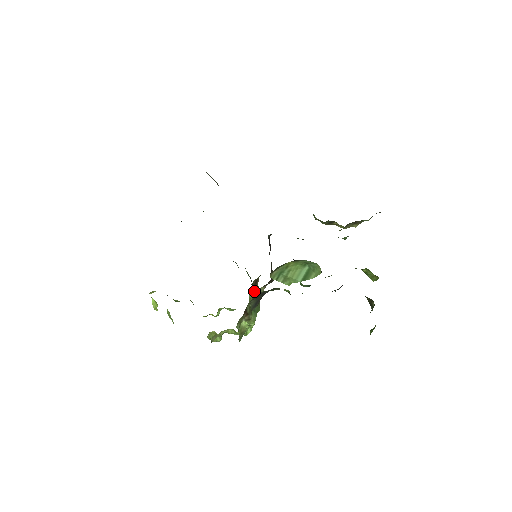
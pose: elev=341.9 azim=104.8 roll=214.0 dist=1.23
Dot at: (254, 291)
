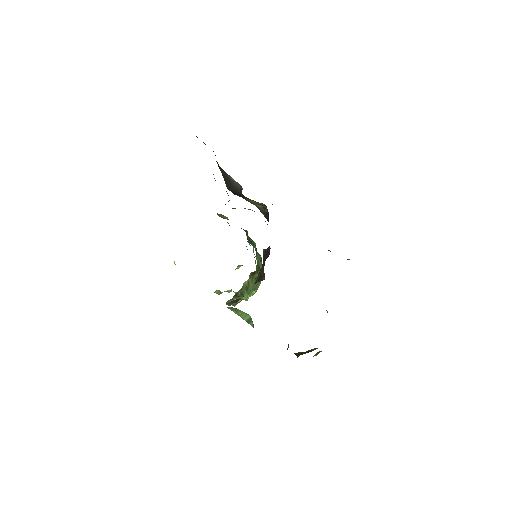
Dot at: (252, 277)
